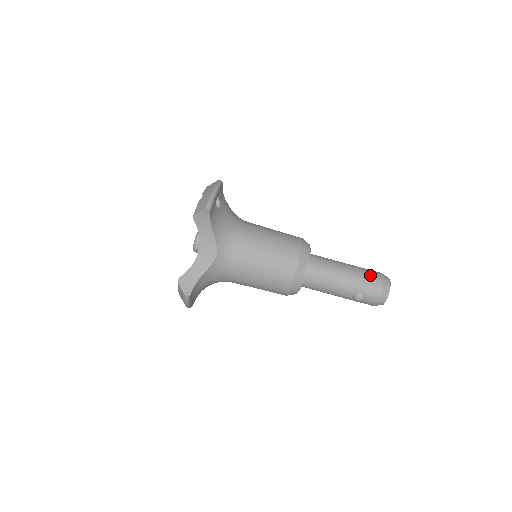
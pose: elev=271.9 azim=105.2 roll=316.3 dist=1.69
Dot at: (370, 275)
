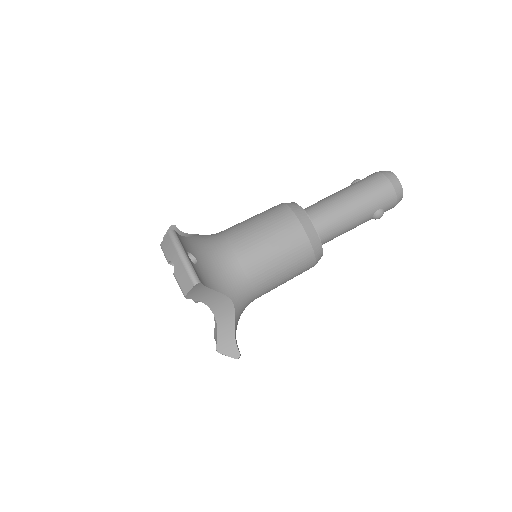
Dot at: (375, 187)
